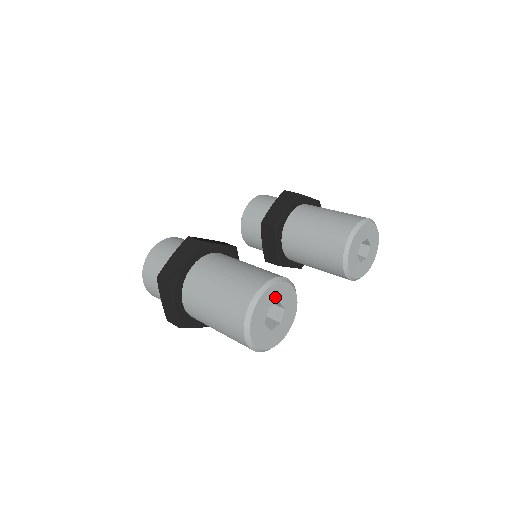
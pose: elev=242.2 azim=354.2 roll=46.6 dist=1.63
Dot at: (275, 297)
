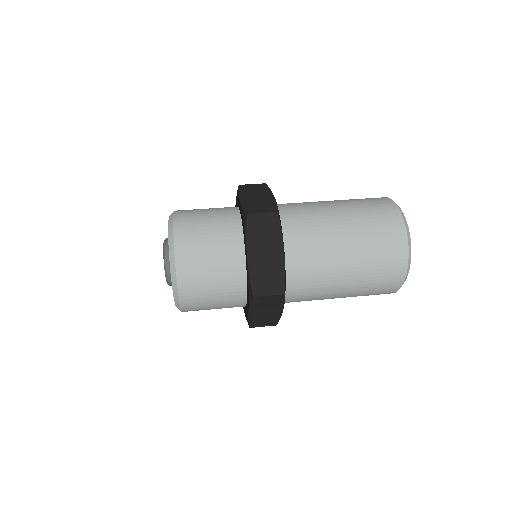
Dot at: occluded
